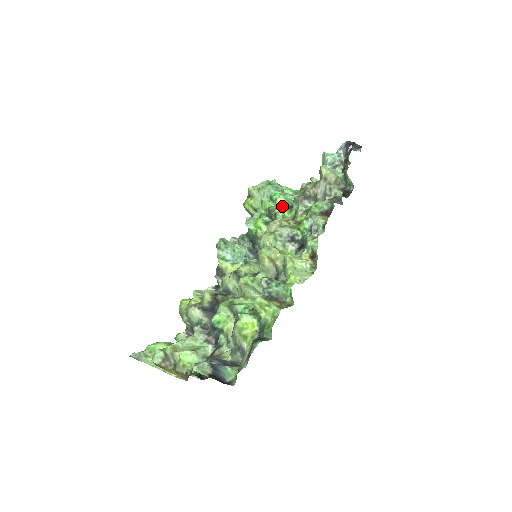
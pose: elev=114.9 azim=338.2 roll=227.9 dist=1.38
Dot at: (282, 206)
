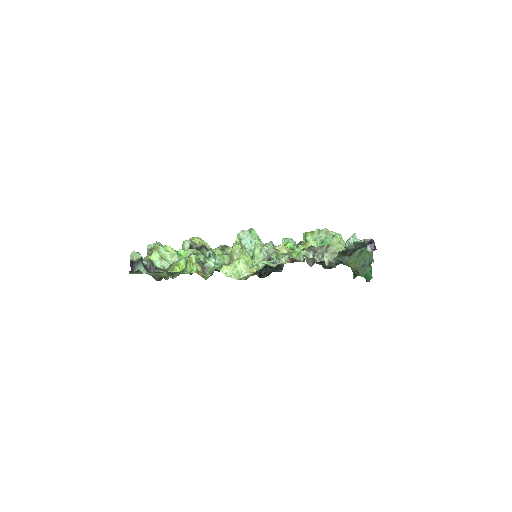
Dot at: (307, 247)
